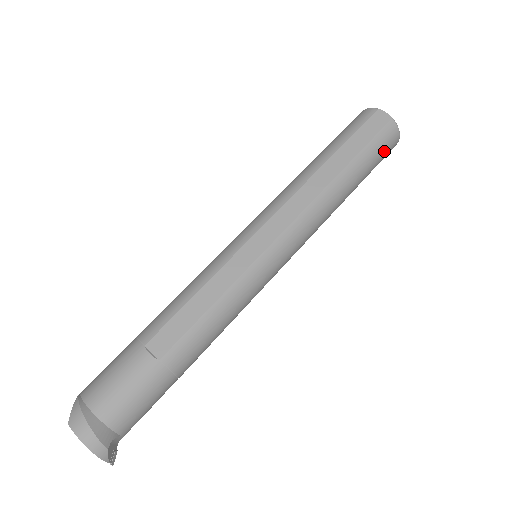
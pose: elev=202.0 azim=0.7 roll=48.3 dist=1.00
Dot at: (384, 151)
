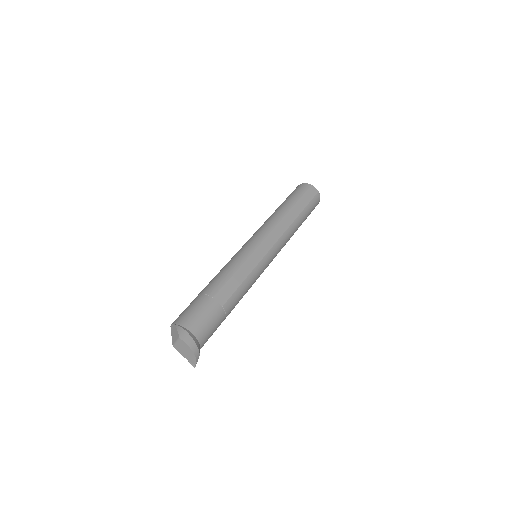
Dot at: (314, 208)
